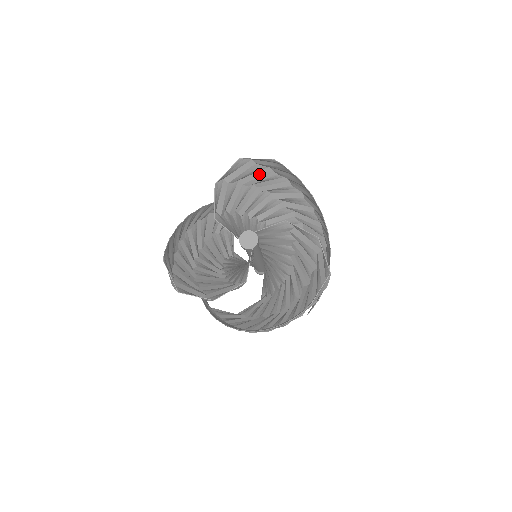
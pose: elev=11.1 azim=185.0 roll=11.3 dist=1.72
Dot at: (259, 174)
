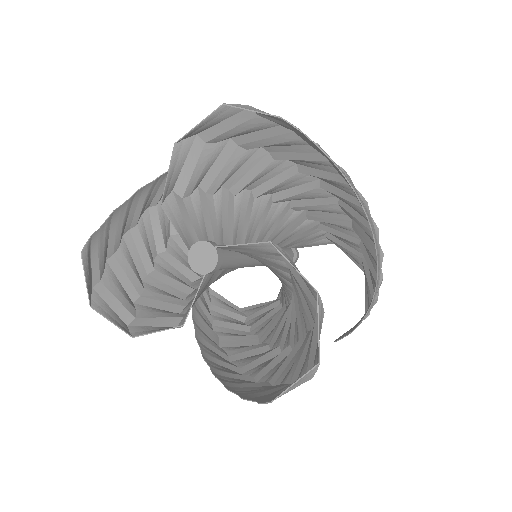
Dot at: (267, 133)
